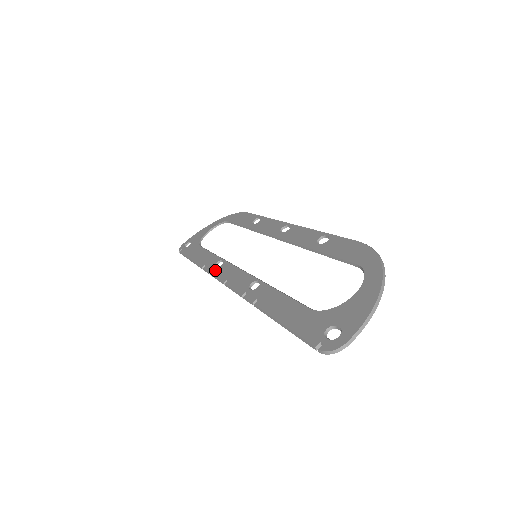
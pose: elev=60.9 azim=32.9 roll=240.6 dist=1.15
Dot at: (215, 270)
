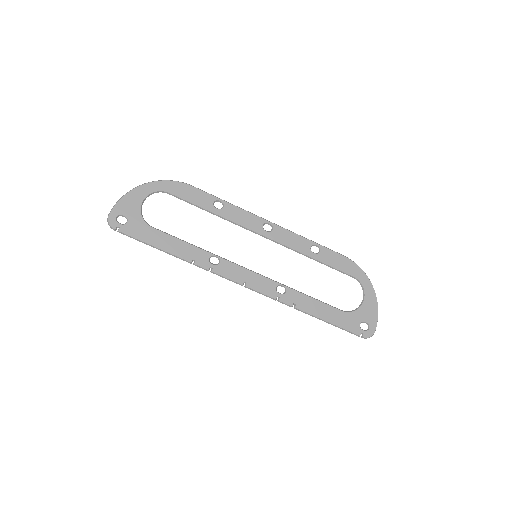
Dot at: (217, 269)
